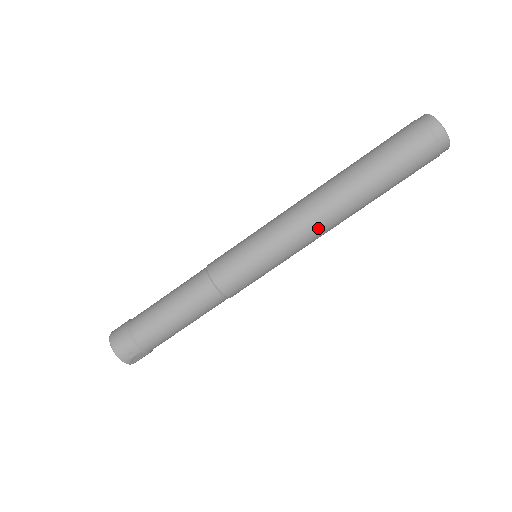
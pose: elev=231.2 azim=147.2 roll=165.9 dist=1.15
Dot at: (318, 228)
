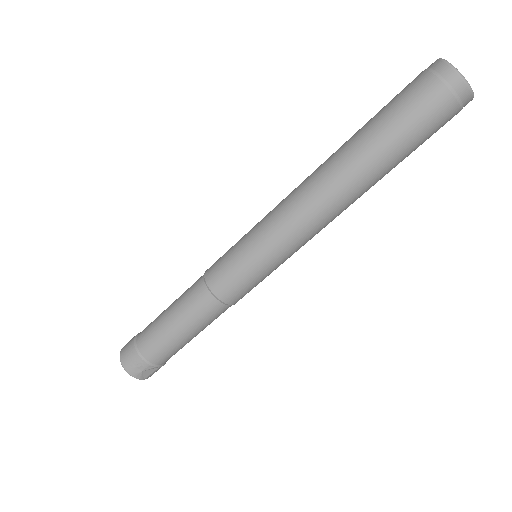
Dot at: (315, 217)
